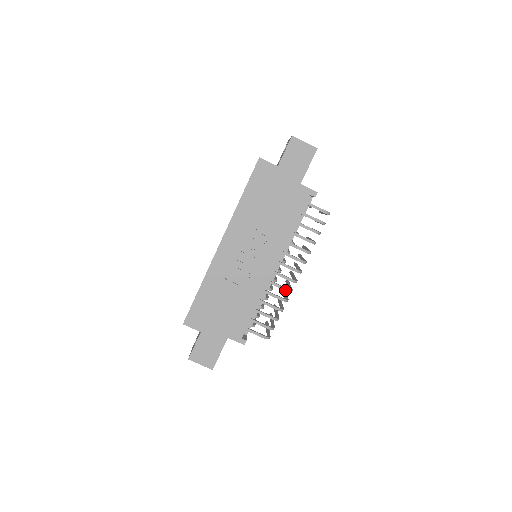
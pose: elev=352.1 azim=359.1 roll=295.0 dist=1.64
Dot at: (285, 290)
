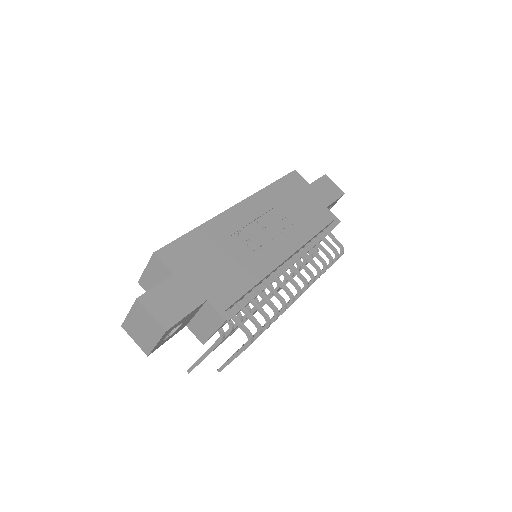
Dot at: (289, 292)
